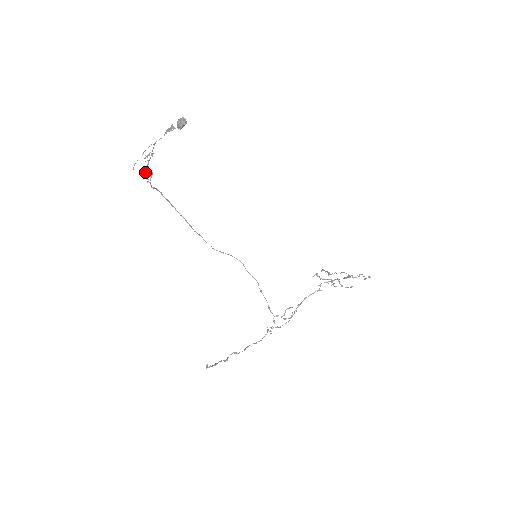
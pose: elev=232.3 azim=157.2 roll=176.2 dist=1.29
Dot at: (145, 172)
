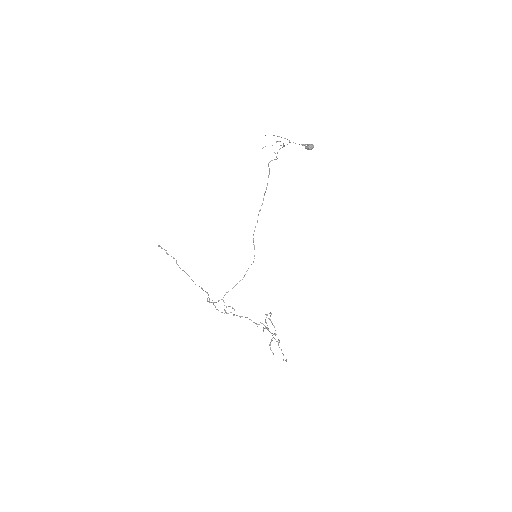
Dot at: occluded
